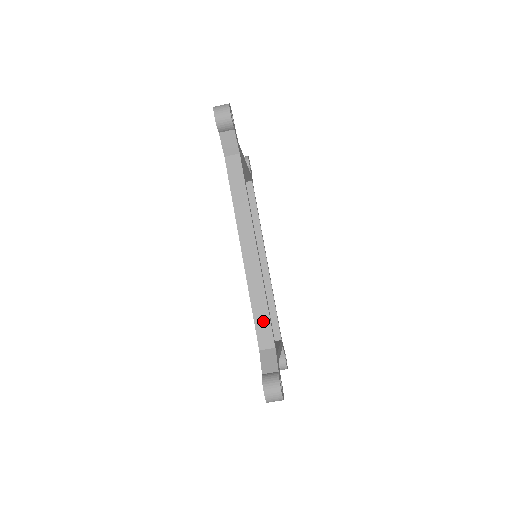
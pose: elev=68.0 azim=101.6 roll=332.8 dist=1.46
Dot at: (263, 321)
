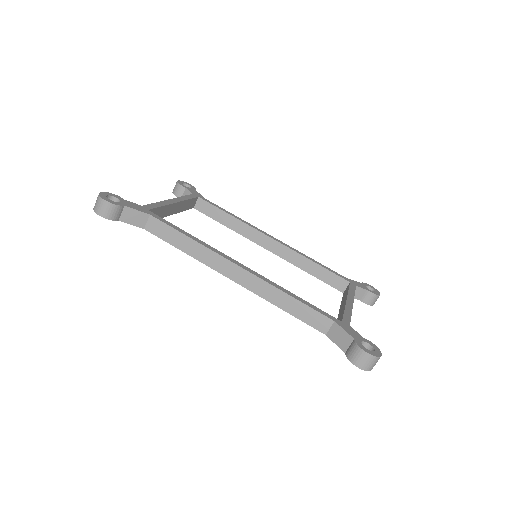
Dot at: (304, 312)
